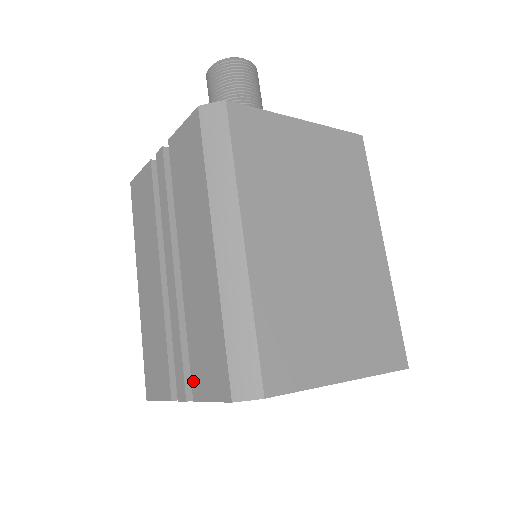
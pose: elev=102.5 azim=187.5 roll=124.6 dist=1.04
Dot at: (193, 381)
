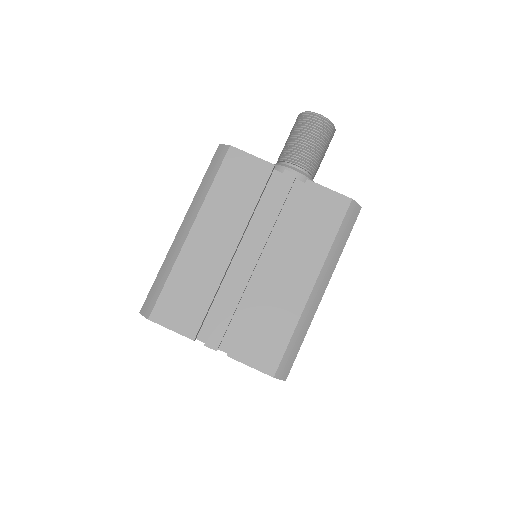
Dot at: (236, 345)
